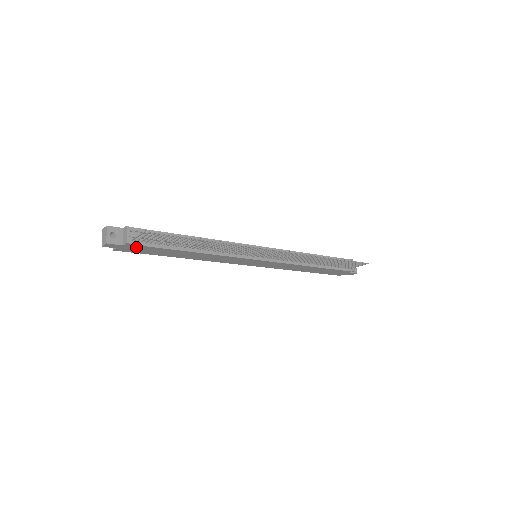
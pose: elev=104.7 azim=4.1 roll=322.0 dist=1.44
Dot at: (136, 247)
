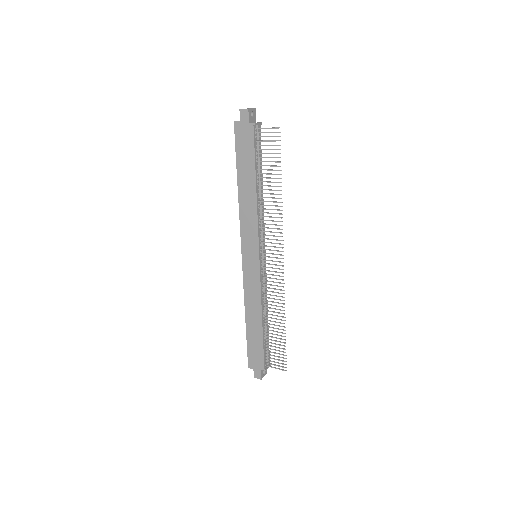
Dot at: (249, 135)
